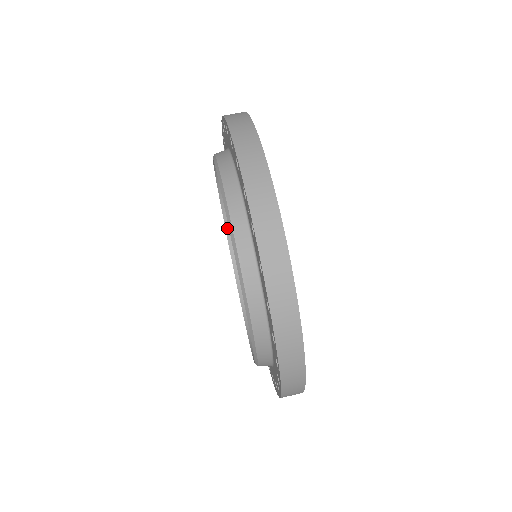
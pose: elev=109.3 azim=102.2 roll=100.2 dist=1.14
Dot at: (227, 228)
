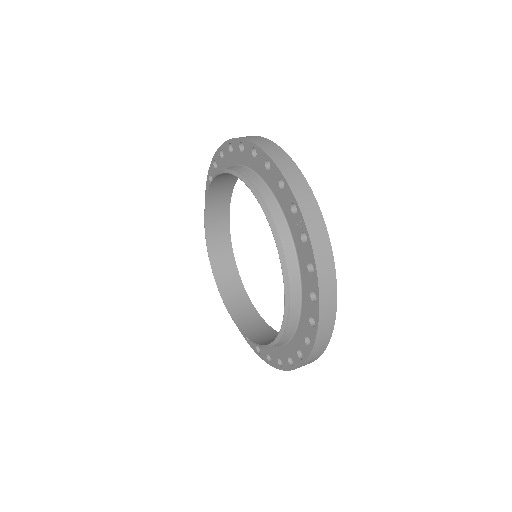
Dot at: (206, 230)
